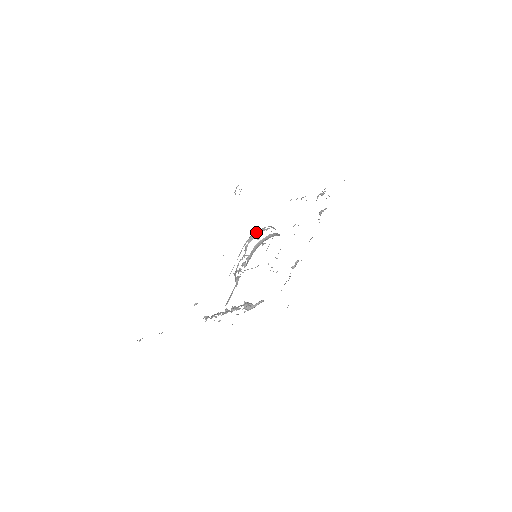
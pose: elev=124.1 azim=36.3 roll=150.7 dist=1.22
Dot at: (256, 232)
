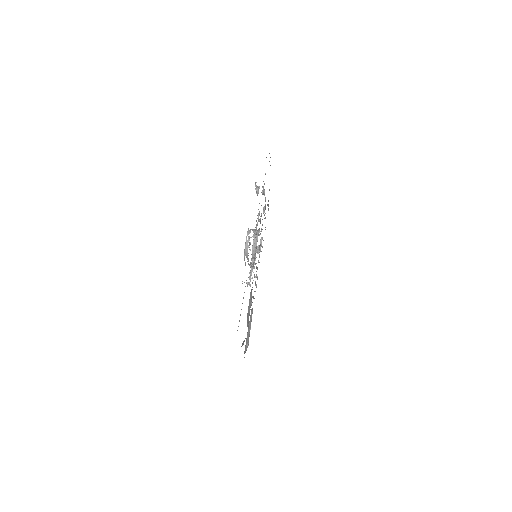
Dot at: (245, 248)
